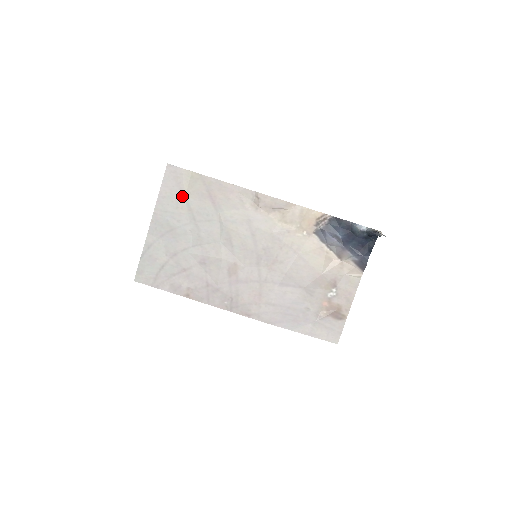
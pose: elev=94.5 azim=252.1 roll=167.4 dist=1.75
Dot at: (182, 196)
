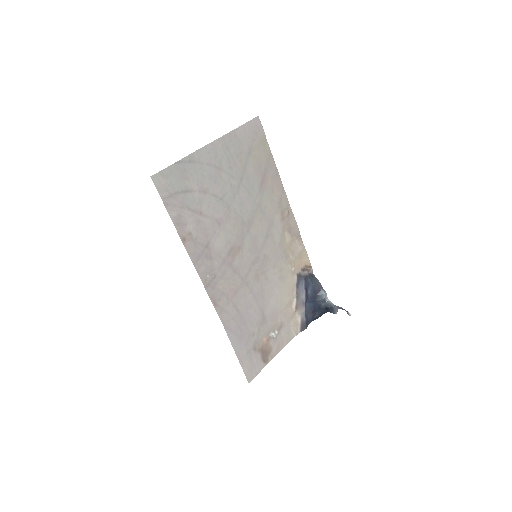
Dot at: (248, 152)
